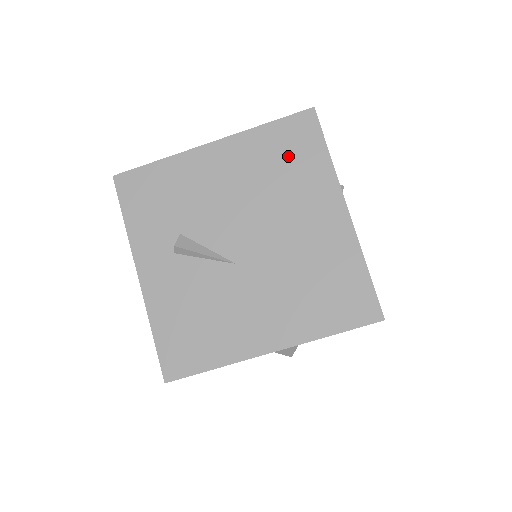
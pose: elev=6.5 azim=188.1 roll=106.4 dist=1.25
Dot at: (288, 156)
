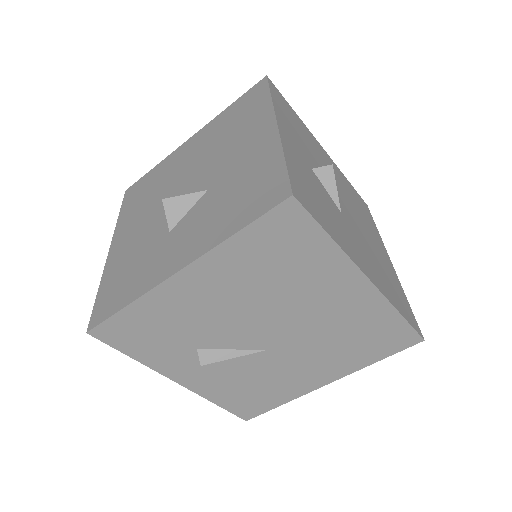
Dot at: (281, 256)
